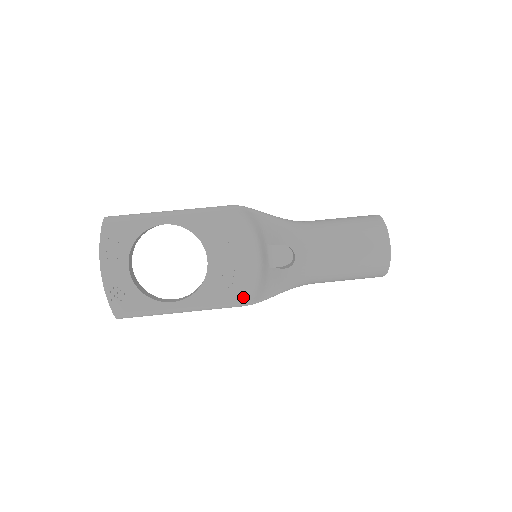
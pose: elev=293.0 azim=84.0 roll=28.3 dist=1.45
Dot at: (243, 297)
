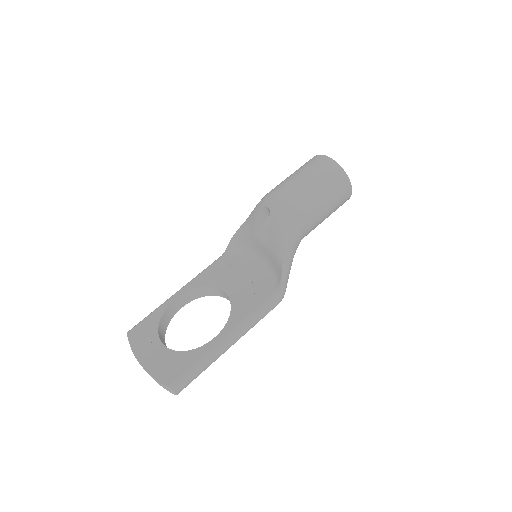
Dot at: (272, 290)
